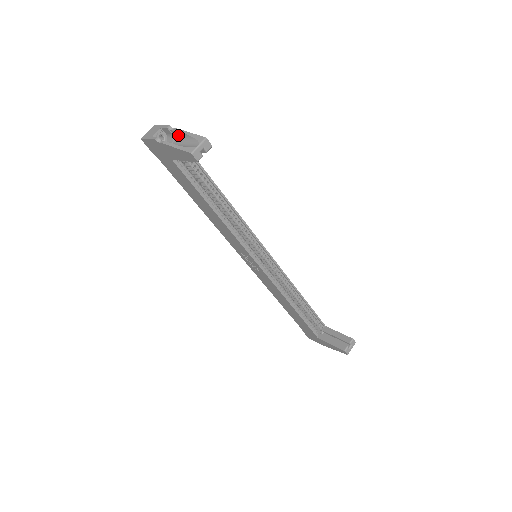
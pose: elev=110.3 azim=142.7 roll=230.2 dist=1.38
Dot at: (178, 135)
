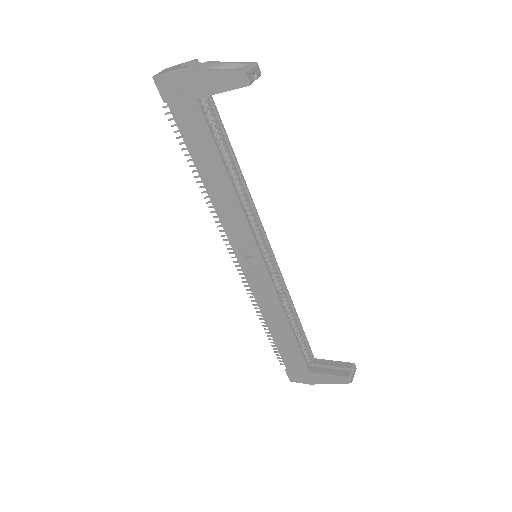
Dot at: occluded
